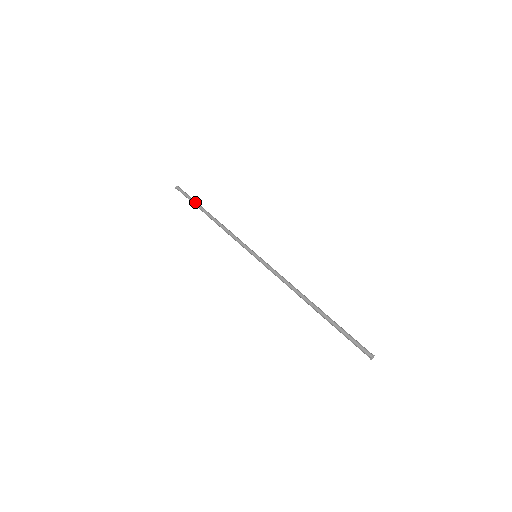
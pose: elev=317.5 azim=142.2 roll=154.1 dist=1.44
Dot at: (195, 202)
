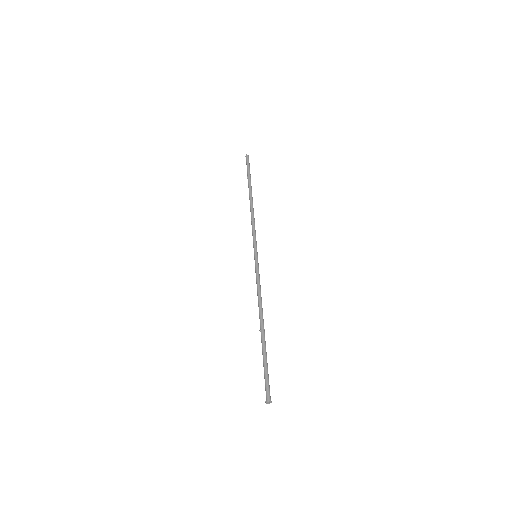
Dot at: (248, 178)
